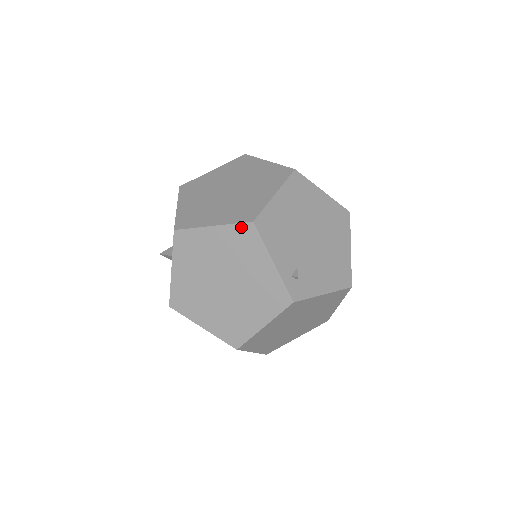
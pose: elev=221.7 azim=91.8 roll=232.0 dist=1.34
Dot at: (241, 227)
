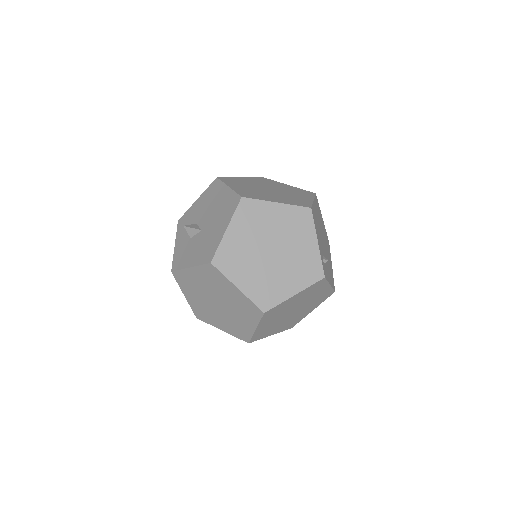
Dot at: (301, 209)
